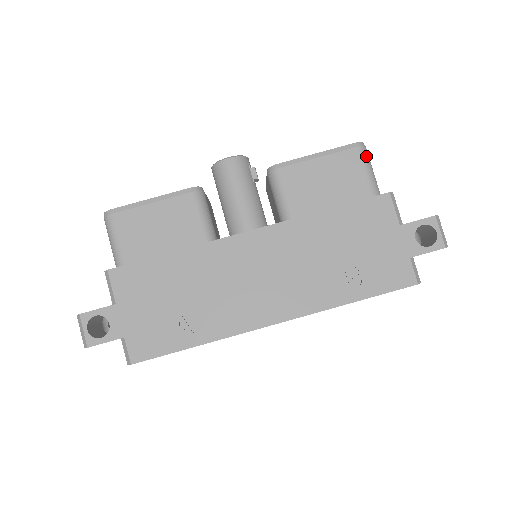
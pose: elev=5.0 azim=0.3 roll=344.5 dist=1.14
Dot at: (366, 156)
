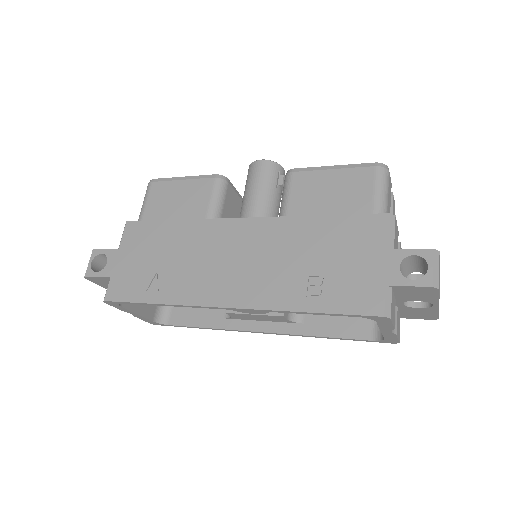
Dot at: (382, 177)
